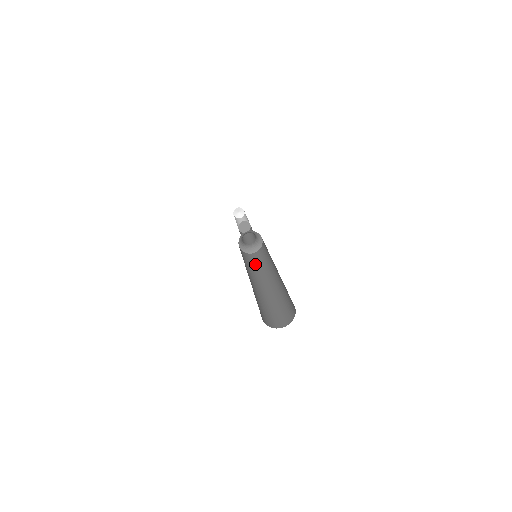
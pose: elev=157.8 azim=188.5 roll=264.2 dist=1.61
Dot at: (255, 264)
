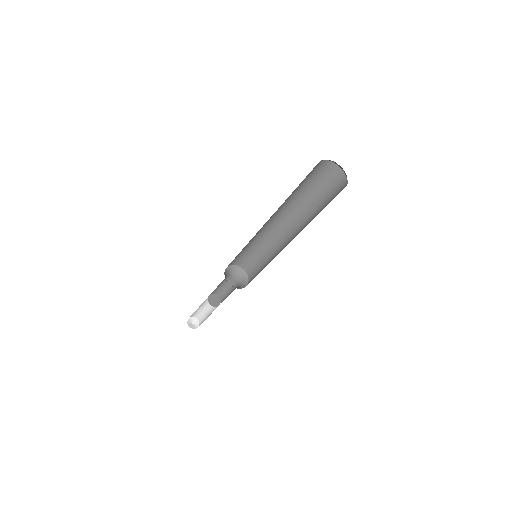
Dot at: (260, 271)
